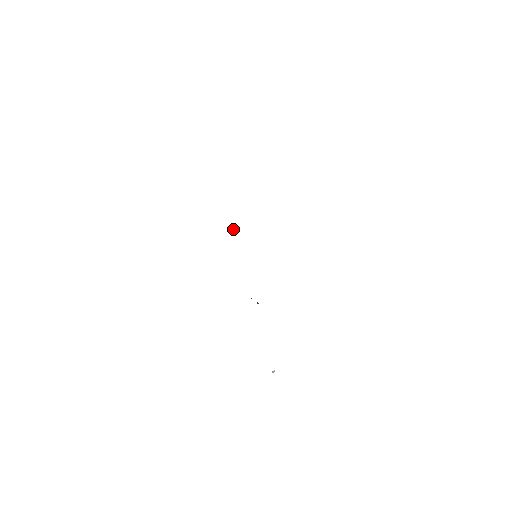
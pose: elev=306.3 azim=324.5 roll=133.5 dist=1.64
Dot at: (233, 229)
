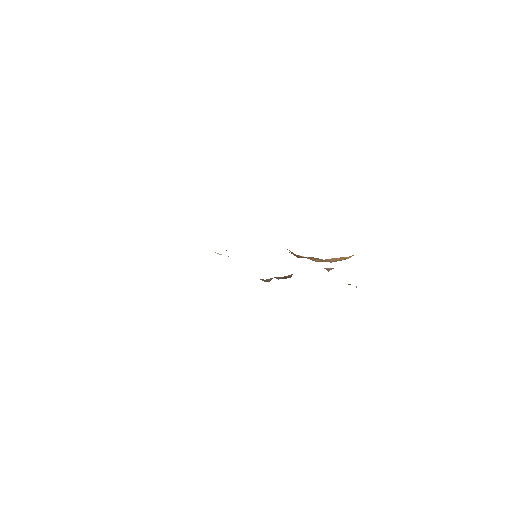
Dot at: occluded
